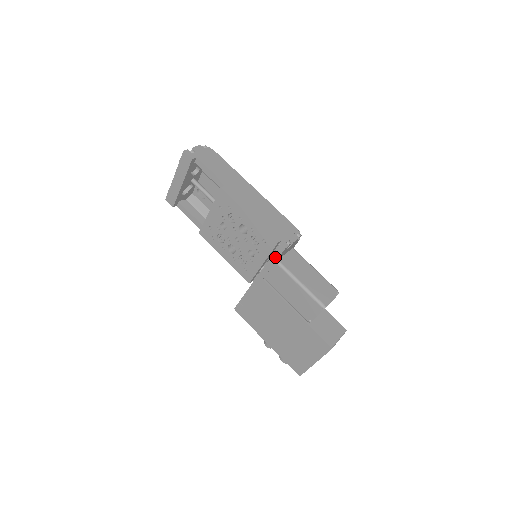
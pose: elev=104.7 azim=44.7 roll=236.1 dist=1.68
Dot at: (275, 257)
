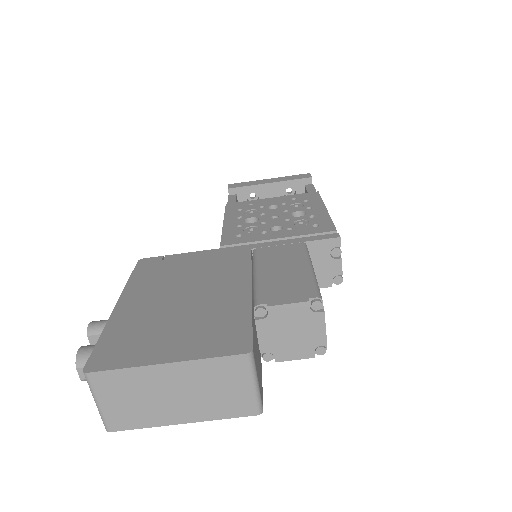
Dot at: (310, 239)
